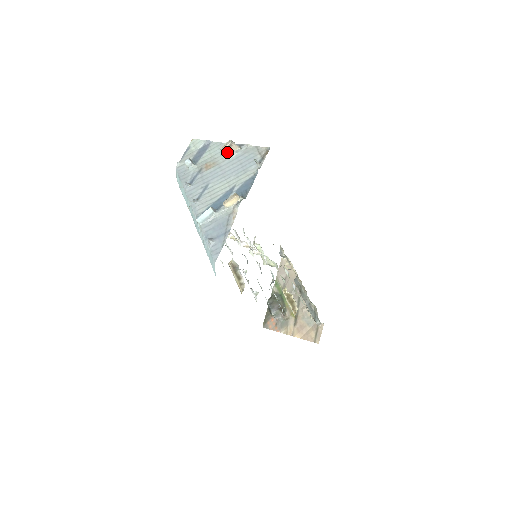
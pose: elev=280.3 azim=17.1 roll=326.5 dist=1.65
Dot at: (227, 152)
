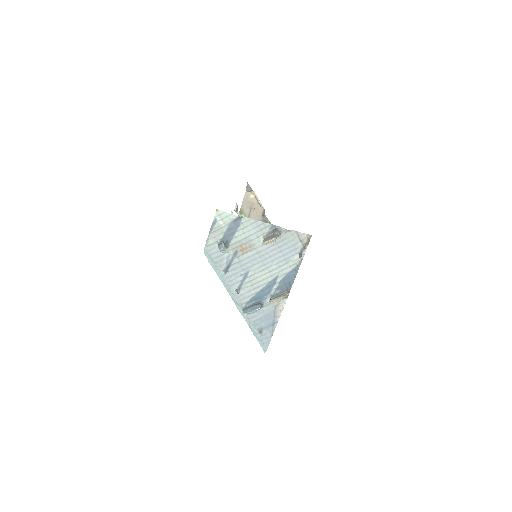
Dot at: occluded
